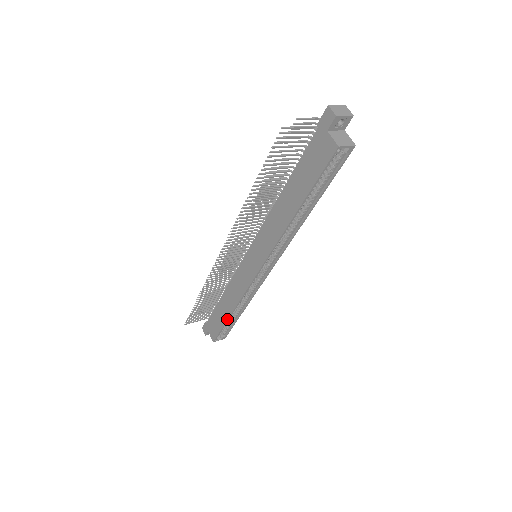
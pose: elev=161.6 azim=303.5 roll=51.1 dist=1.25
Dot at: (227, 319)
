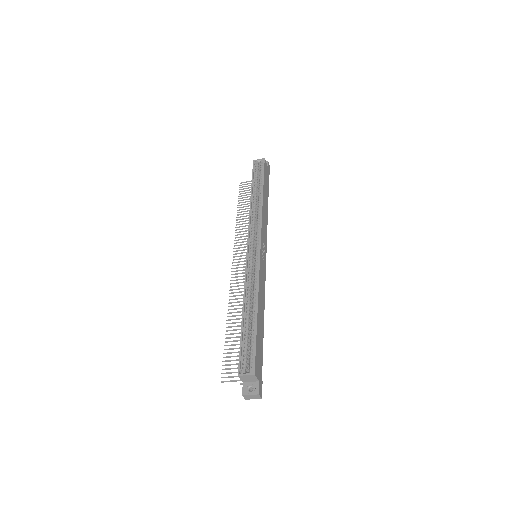
Dot at: (242, 322)
